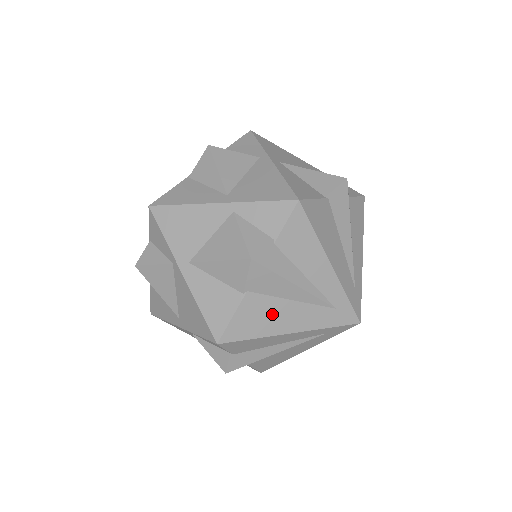
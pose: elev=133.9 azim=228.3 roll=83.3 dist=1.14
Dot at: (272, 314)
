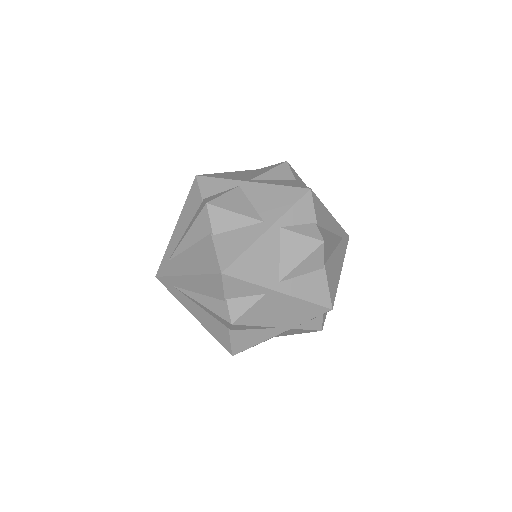
Dot at: (334, 267)
